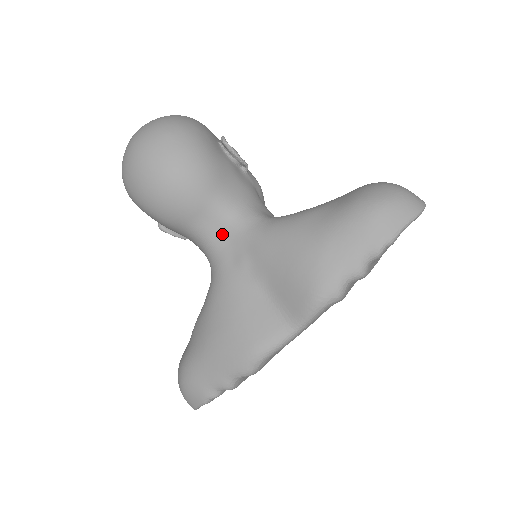
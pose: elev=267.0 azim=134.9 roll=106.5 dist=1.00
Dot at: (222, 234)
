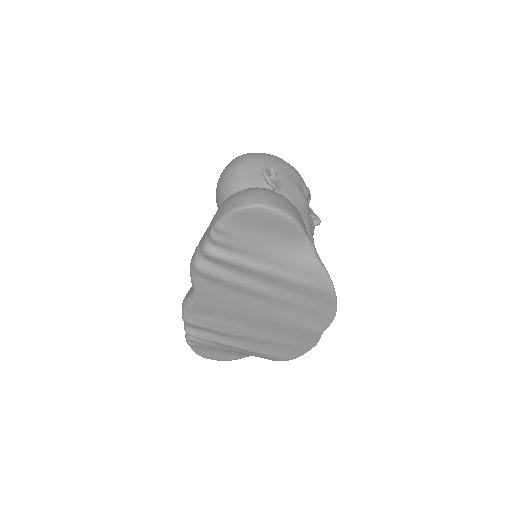
Dot at: occluded
